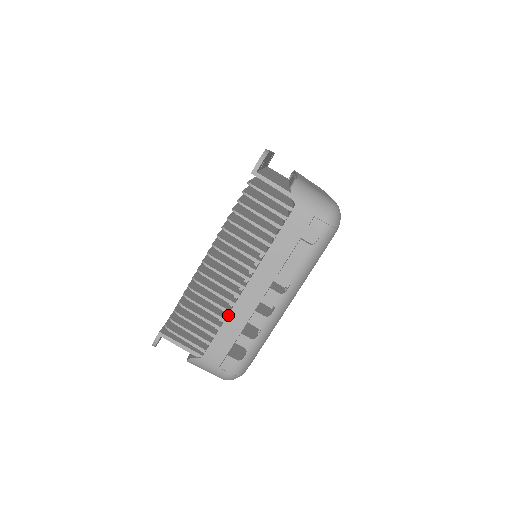
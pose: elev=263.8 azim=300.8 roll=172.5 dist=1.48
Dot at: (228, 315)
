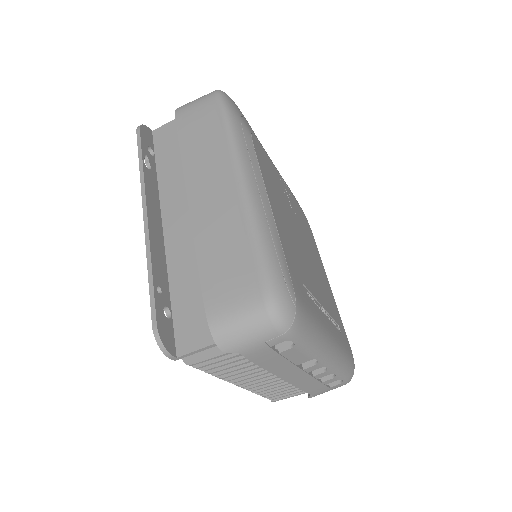
Dot at: (299, 388)
